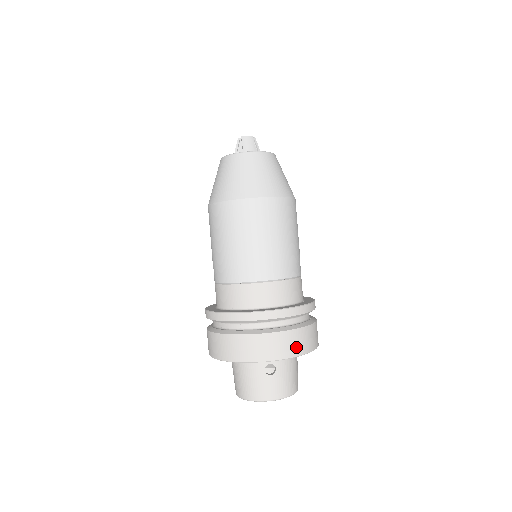
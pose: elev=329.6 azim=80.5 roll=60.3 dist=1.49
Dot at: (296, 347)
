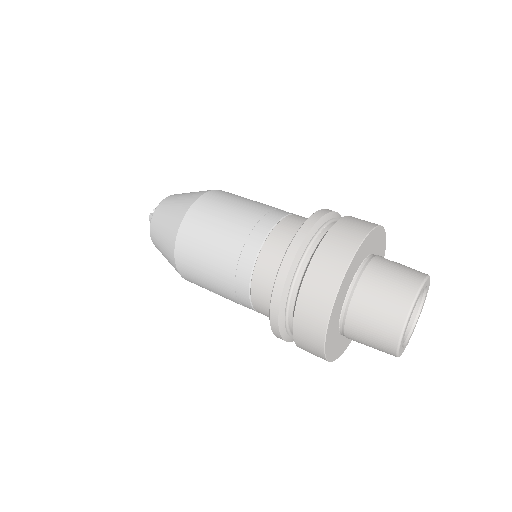
Dot at: occluded
